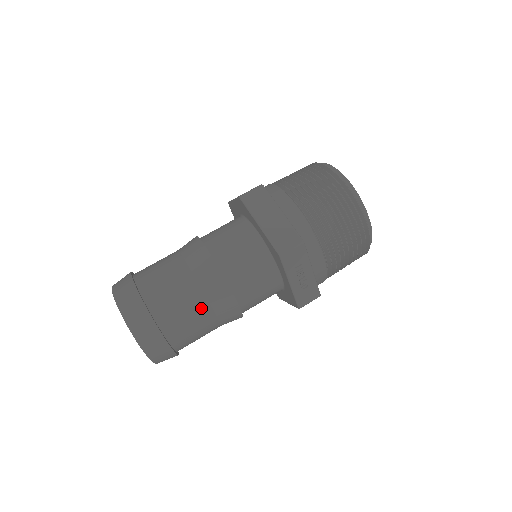
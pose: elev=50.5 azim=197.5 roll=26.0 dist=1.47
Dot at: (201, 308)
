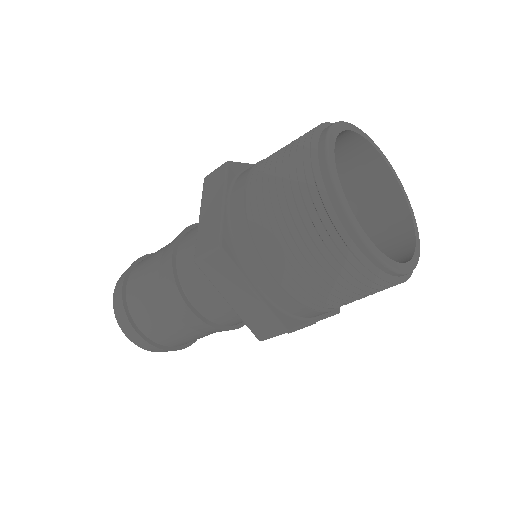
Dot at: (200, 335)
